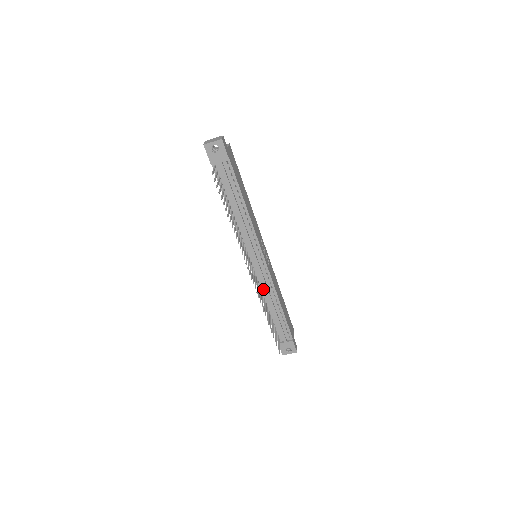
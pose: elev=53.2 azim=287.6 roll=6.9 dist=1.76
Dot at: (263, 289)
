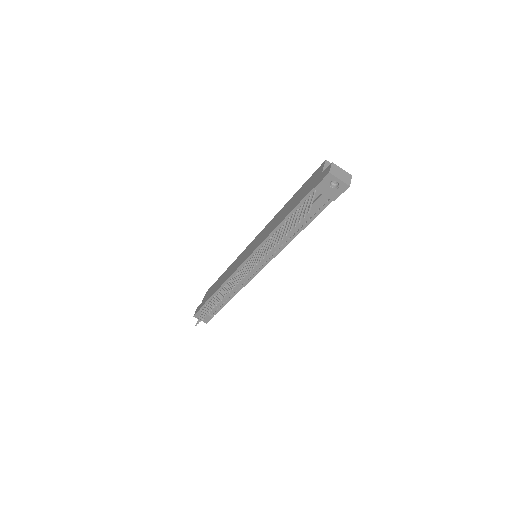
Dot at: occluded
